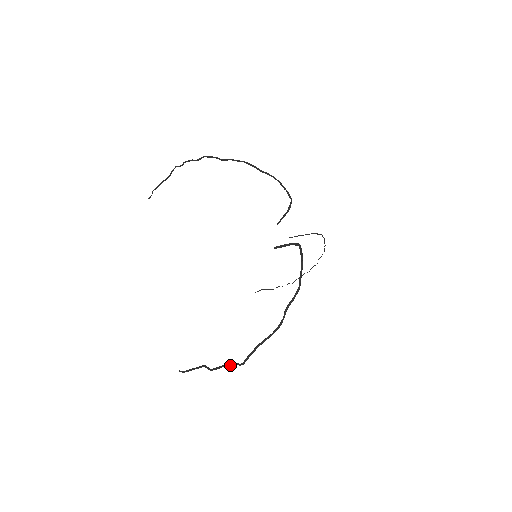
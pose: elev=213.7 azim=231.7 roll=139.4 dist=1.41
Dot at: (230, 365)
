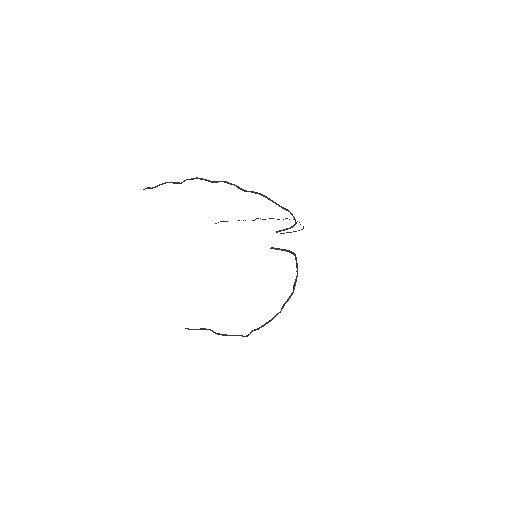
Dot at: occluded
